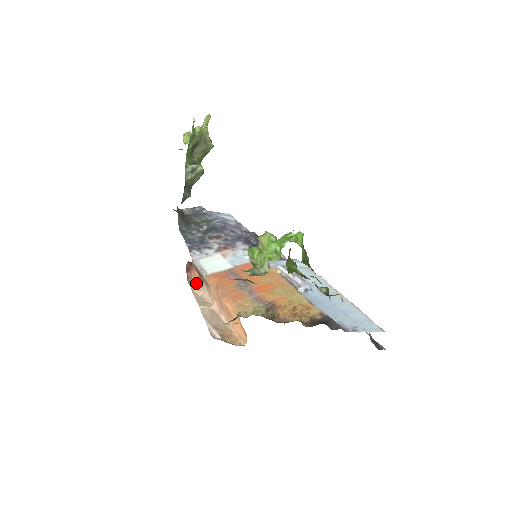
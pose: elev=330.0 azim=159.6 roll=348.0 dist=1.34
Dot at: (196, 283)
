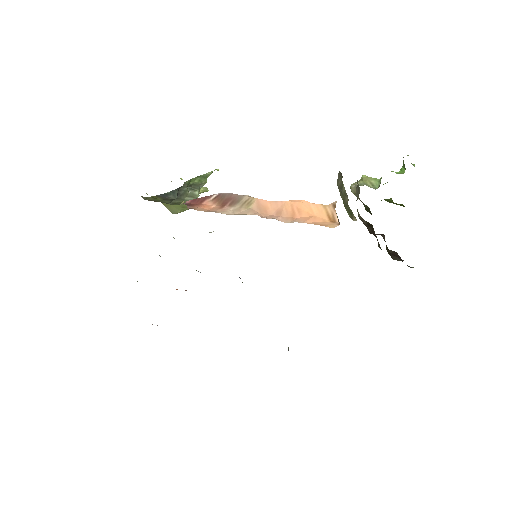
Dot at: (205, 211)
